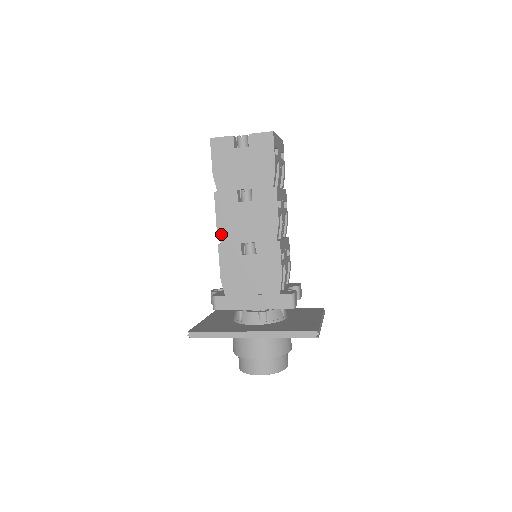
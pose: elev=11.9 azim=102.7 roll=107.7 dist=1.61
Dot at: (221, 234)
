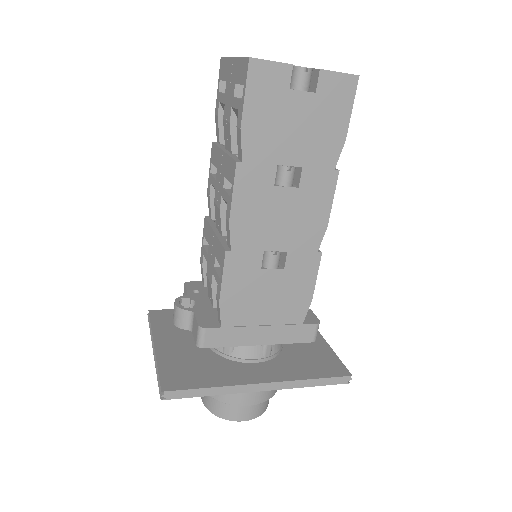
Dot at: (234, 235)
